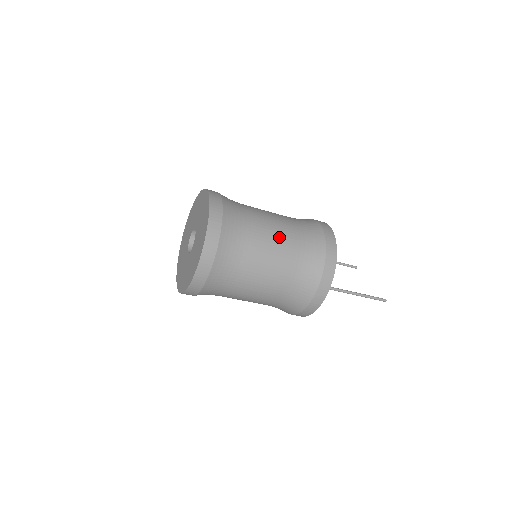
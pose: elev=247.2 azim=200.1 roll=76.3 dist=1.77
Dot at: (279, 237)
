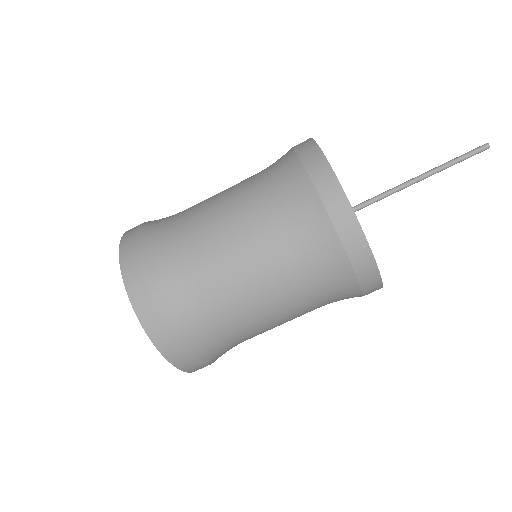
Dot at: (227, 201)
